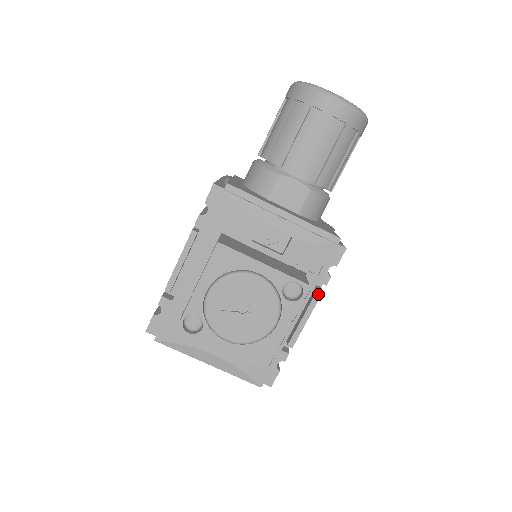
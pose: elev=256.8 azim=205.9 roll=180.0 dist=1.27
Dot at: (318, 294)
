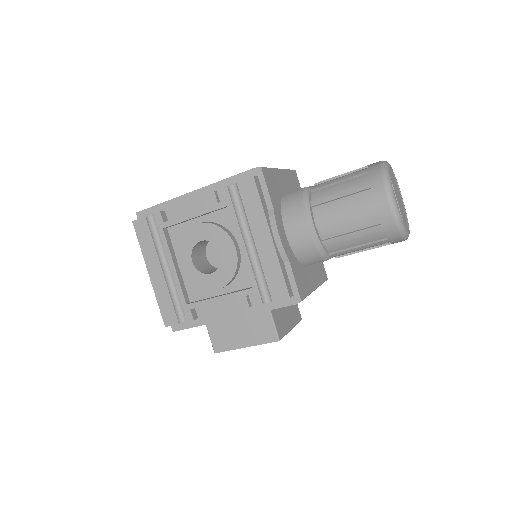
Dot at: occluded
